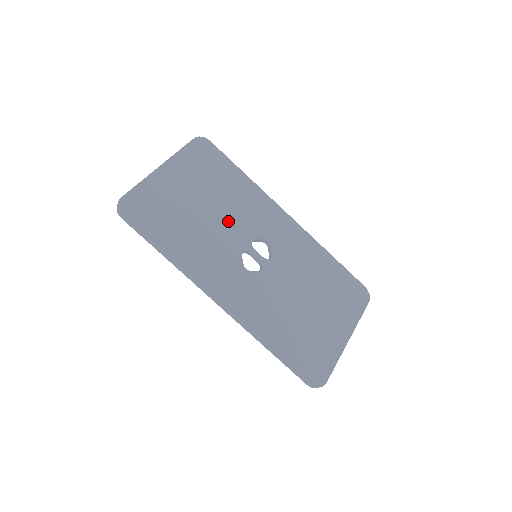
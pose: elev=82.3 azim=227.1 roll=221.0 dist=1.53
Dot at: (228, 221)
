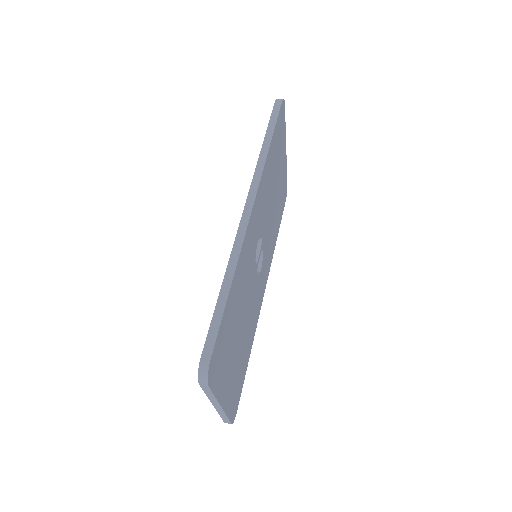
Dot at: (270, 220)
